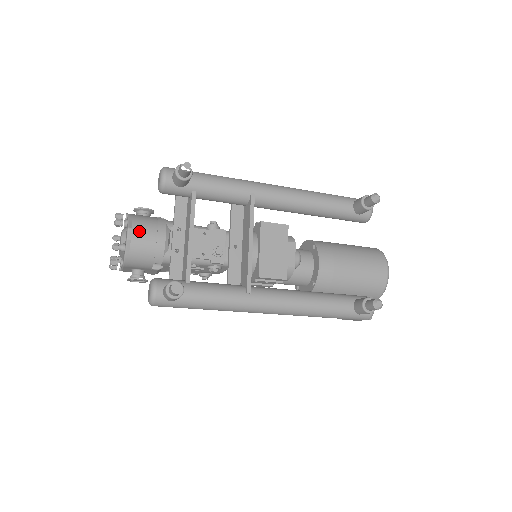
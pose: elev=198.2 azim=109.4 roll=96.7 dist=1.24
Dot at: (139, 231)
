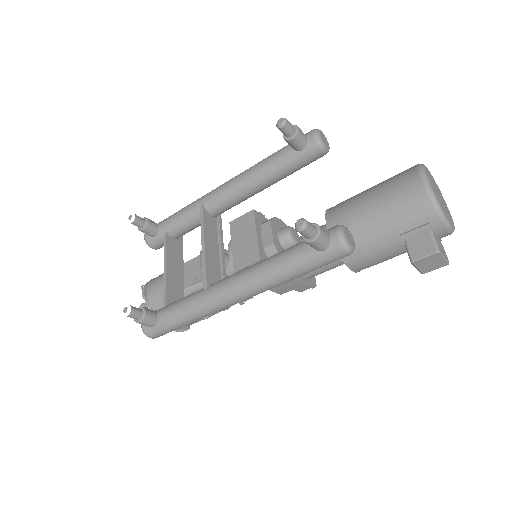
Dot at: (151, 286)
